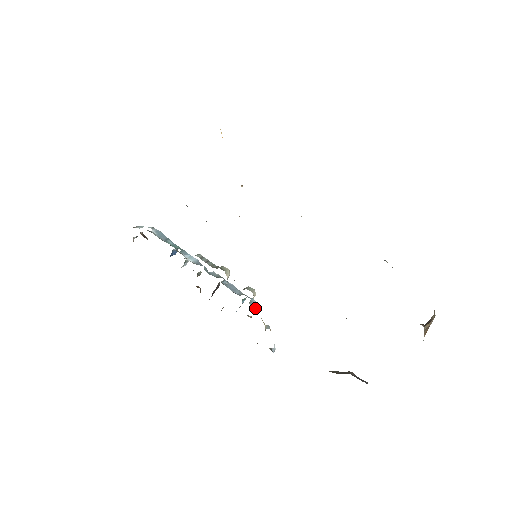
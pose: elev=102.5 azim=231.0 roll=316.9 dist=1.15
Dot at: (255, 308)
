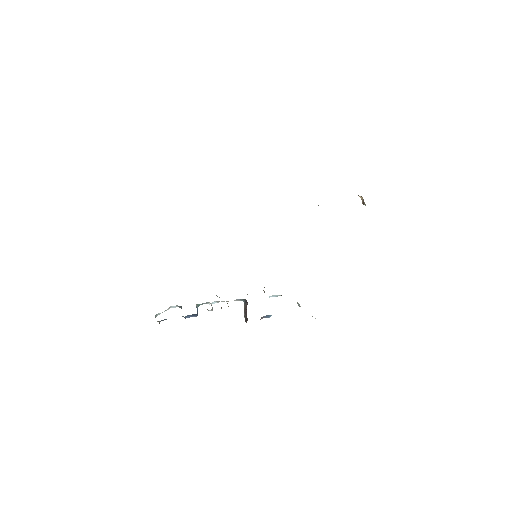
Dot at: occluded
